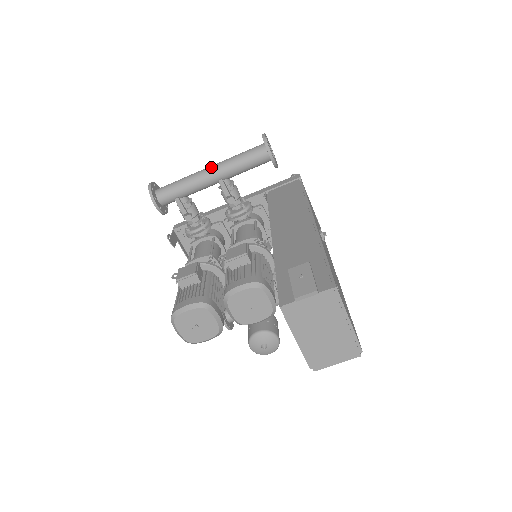
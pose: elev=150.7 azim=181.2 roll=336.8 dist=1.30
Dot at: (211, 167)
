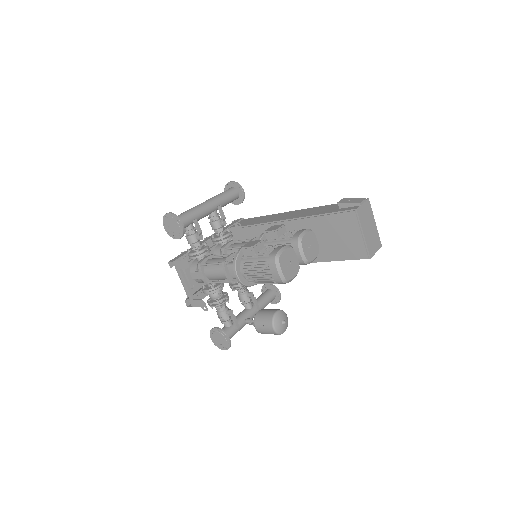
Dot at: (206, 201)
